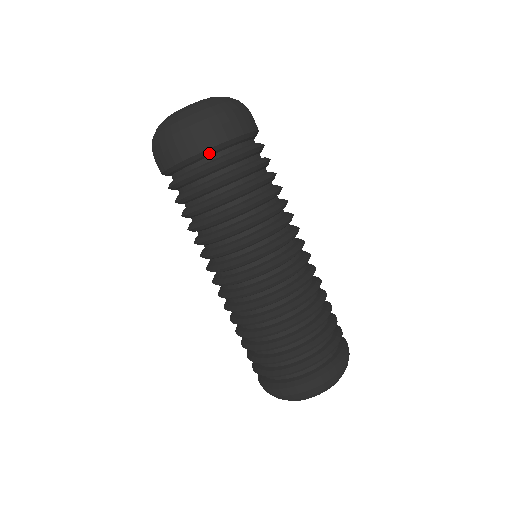
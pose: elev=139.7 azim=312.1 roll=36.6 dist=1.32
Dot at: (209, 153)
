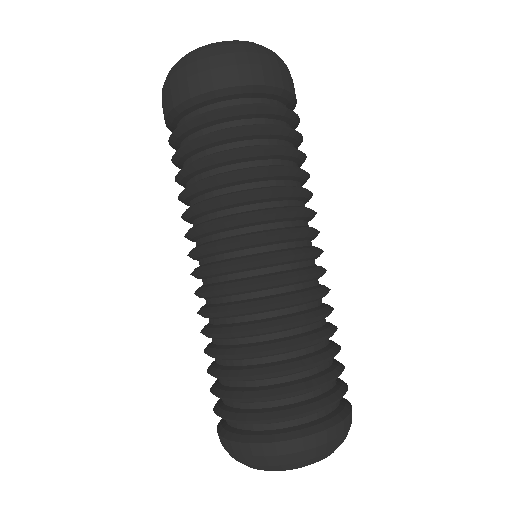
Dot at: (213, 98)
